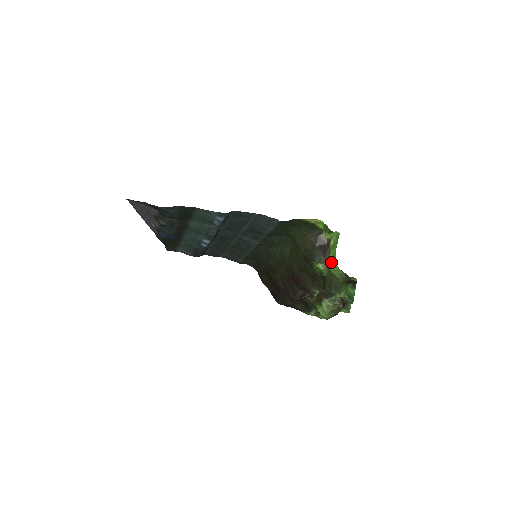
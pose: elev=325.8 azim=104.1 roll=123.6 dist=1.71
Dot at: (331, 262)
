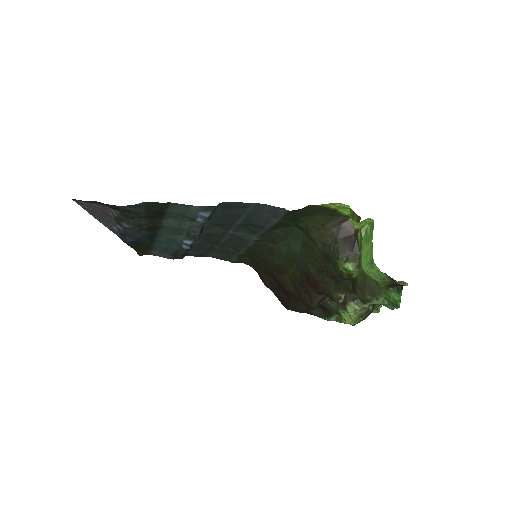
Dot at: (366, 261)
